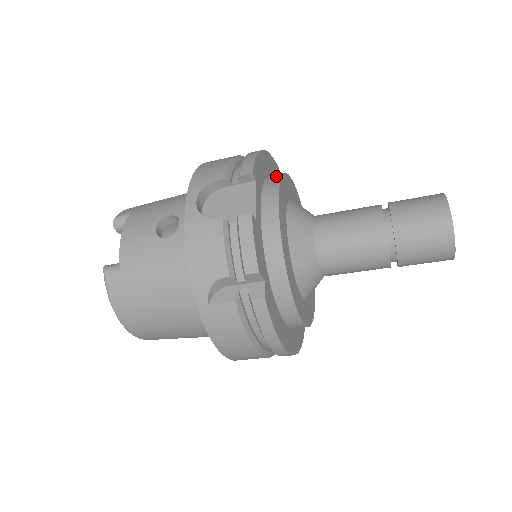
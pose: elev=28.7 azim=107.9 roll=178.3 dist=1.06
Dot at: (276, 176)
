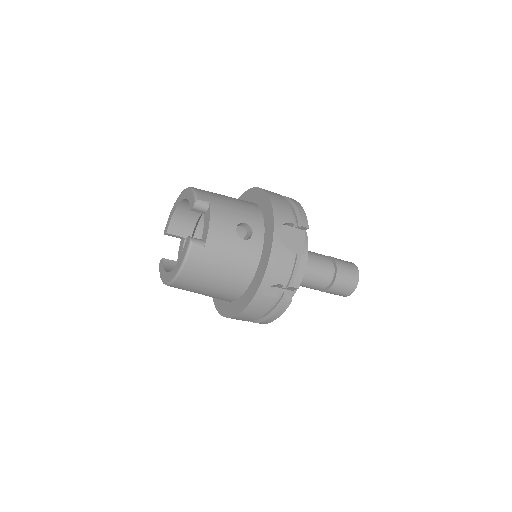
Dot at: occluded
